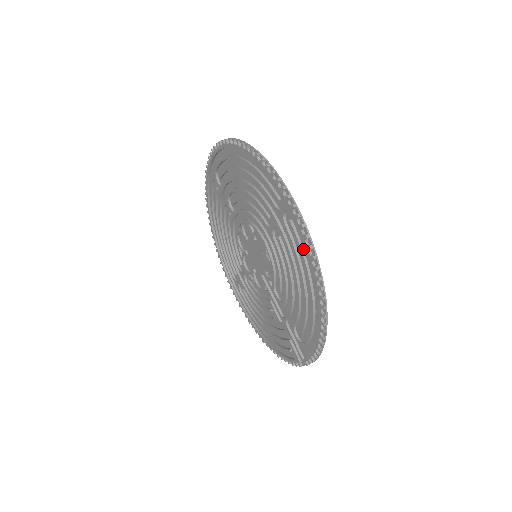
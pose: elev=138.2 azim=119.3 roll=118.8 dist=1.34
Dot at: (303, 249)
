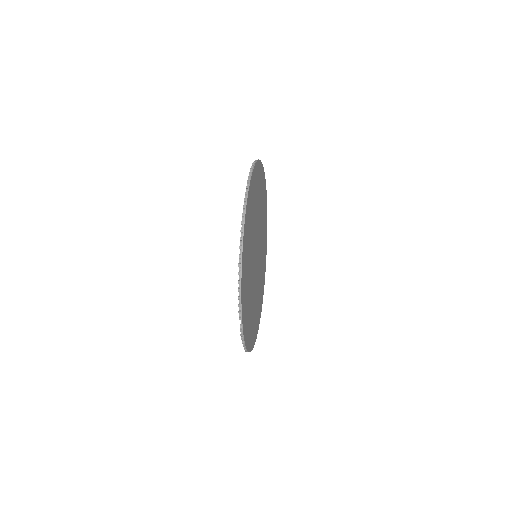
Dot at: (249, 198)
